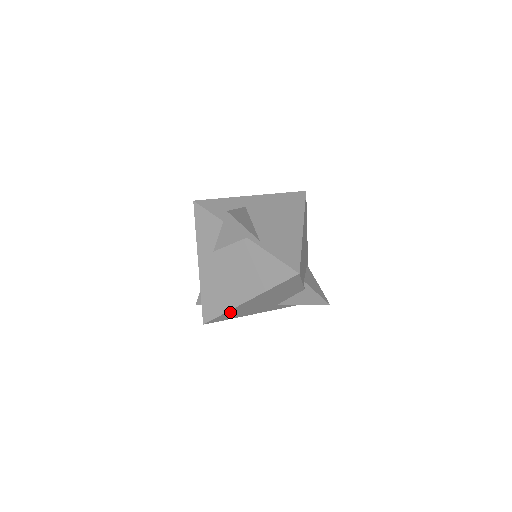
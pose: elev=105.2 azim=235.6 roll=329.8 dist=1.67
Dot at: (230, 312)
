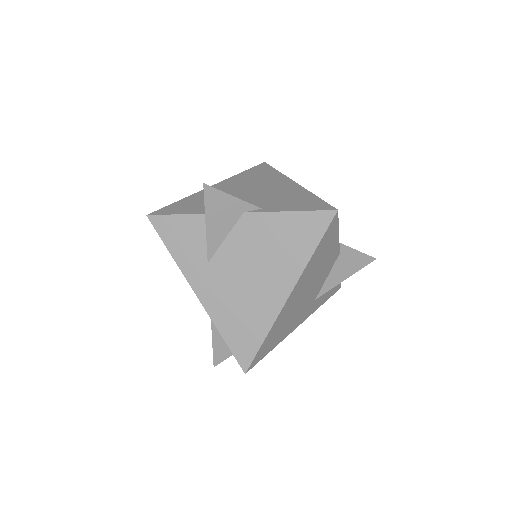
Dot at: (272, 332)
